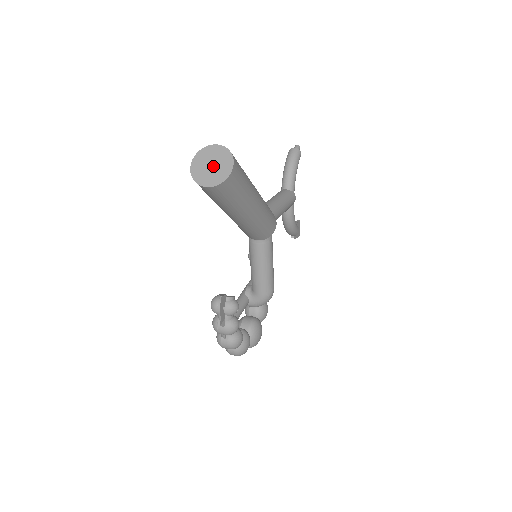
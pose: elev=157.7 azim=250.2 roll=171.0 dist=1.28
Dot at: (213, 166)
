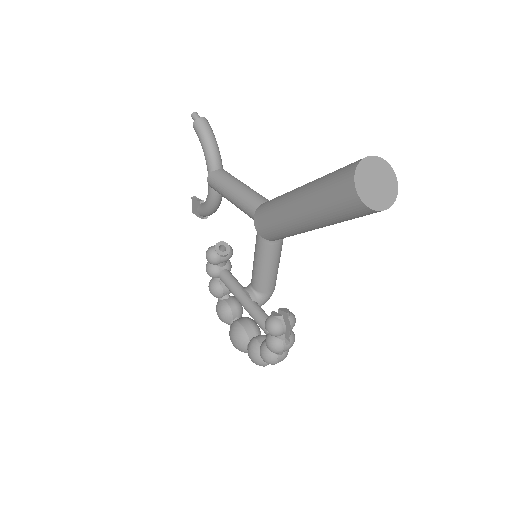
Dot at: (379, 183)
